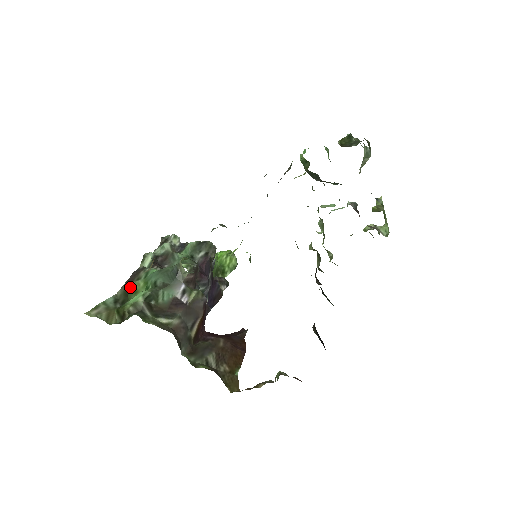
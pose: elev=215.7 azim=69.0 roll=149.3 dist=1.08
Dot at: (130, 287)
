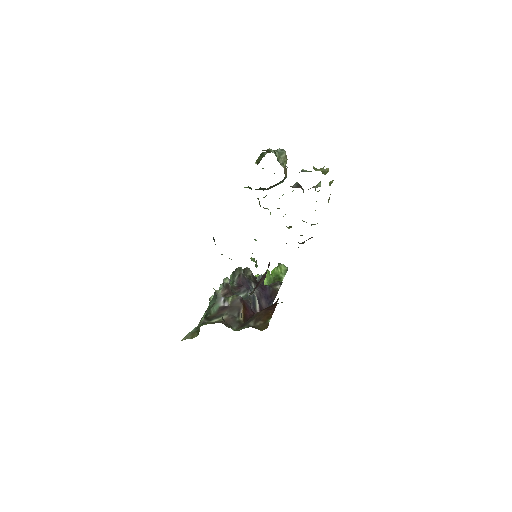
Dot at: occluded
